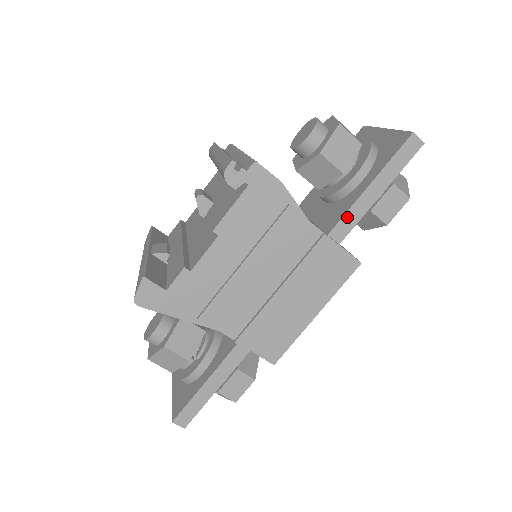
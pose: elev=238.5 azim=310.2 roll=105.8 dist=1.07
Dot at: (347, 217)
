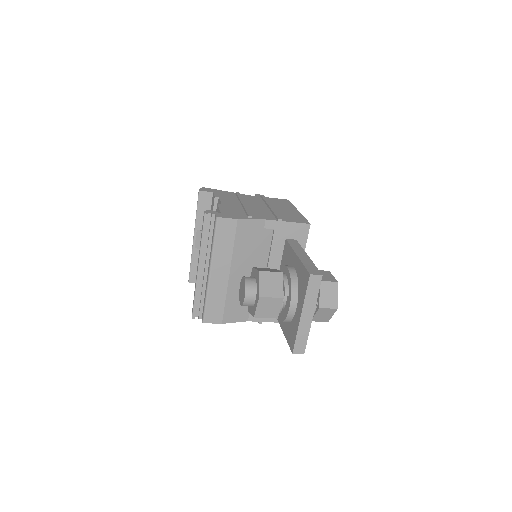
Dot at: occluded
